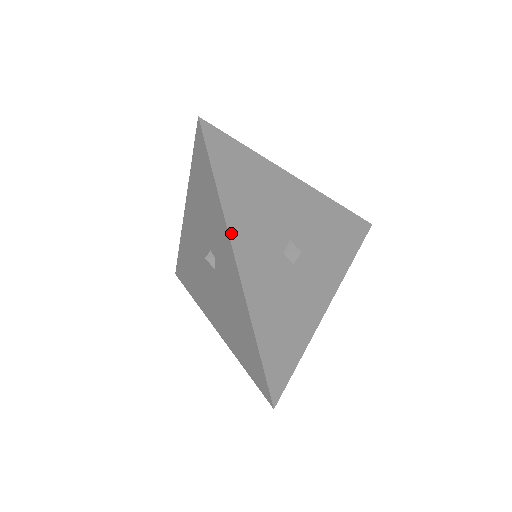
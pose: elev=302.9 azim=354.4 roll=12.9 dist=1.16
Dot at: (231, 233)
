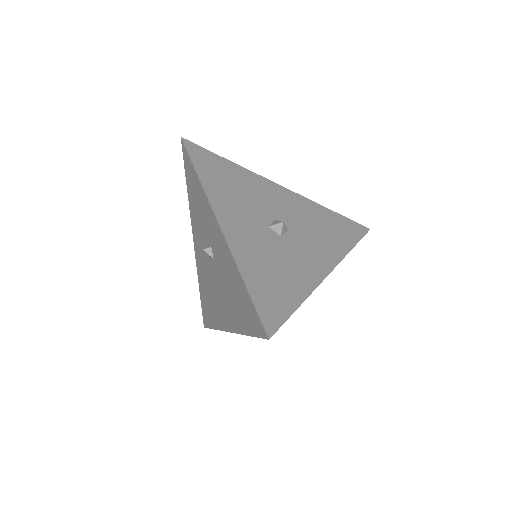
Dot at: (212, 203)
